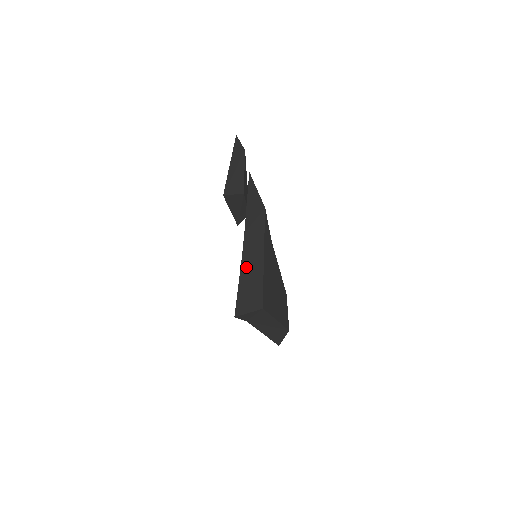
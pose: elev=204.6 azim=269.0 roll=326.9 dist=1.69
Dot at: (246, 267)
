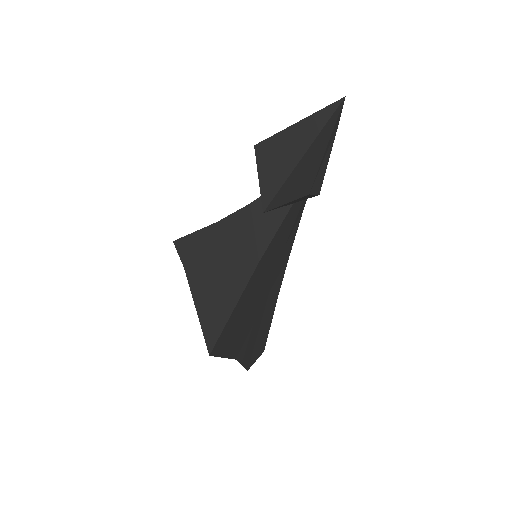
Dot at: (271, 293)
